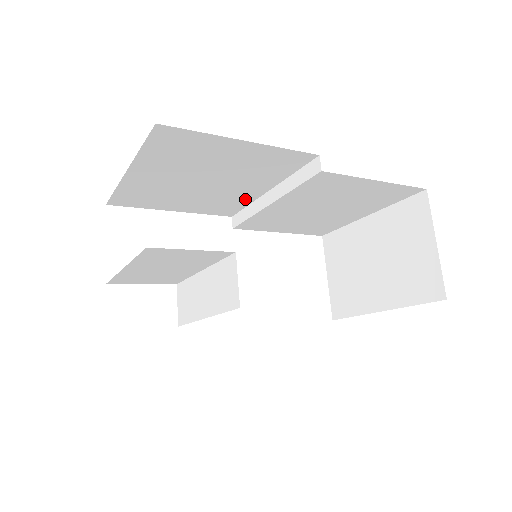
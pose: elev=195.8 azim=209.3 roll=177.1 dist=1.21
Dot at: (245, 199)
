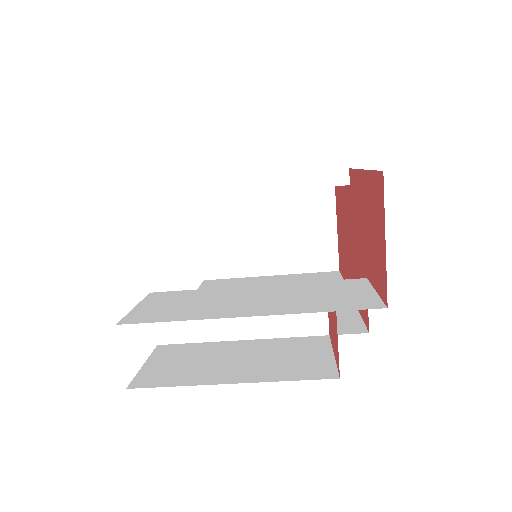
Dot at: occluded
